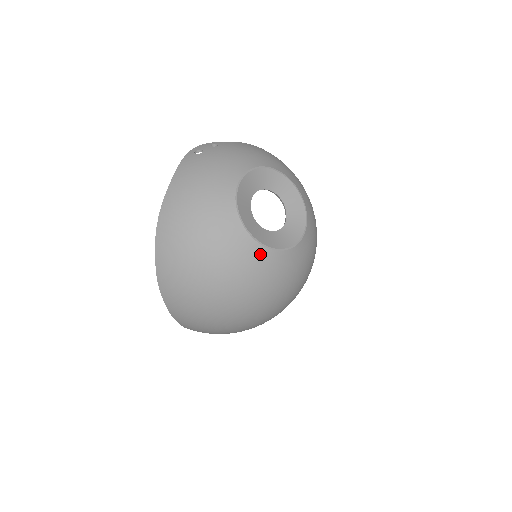
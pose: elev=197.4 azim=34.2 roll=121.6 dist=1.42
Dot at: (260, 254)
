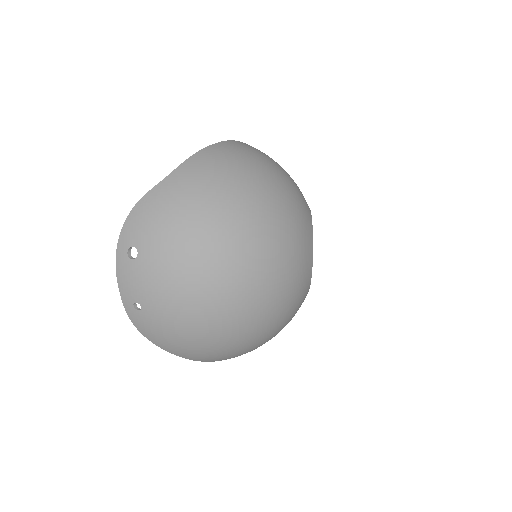
Dot at: (309, 223)
